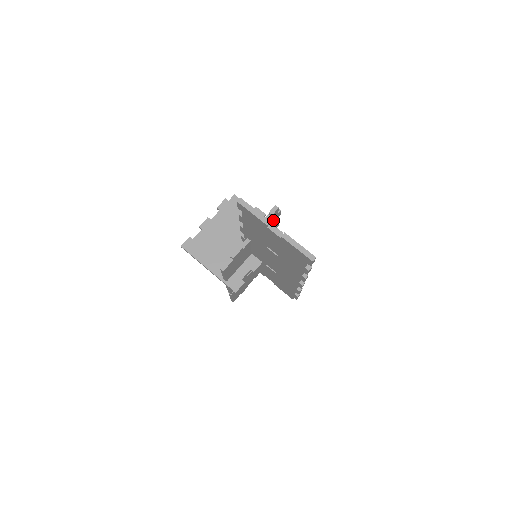
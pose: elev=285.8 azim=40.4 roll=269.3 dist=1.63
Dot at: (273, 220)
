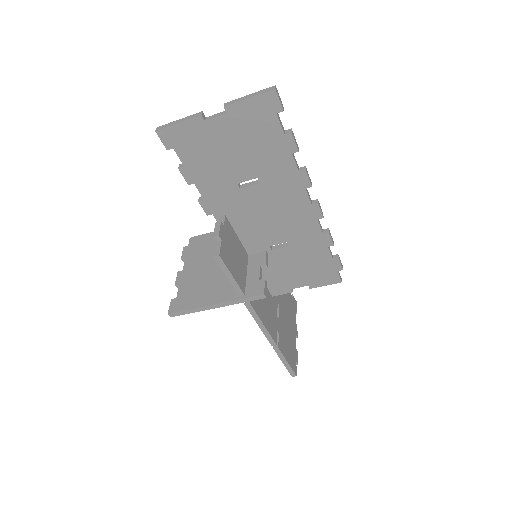
Dot at: occluded
